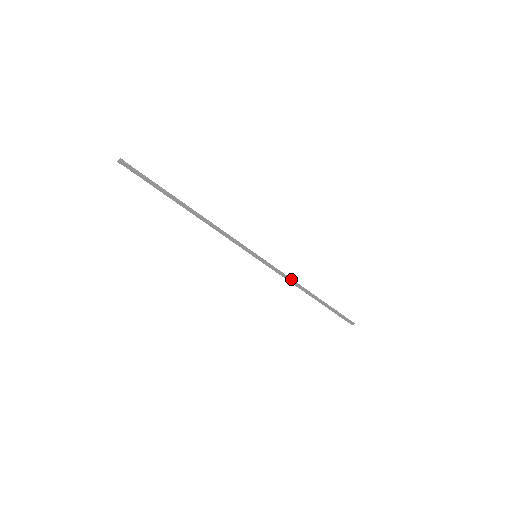
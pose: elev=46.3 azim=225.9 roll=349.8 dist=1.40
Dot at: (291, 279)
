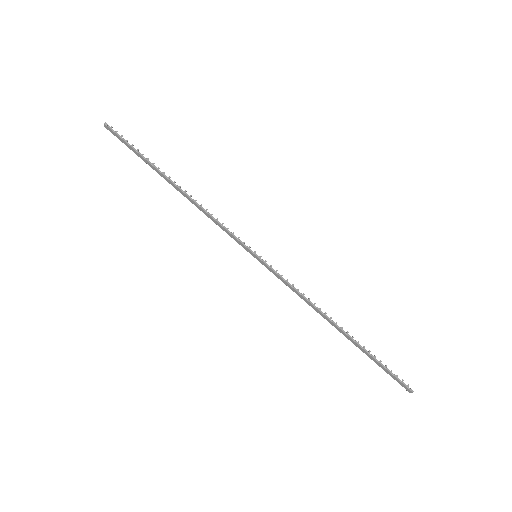
Dot at: (305, 297)
